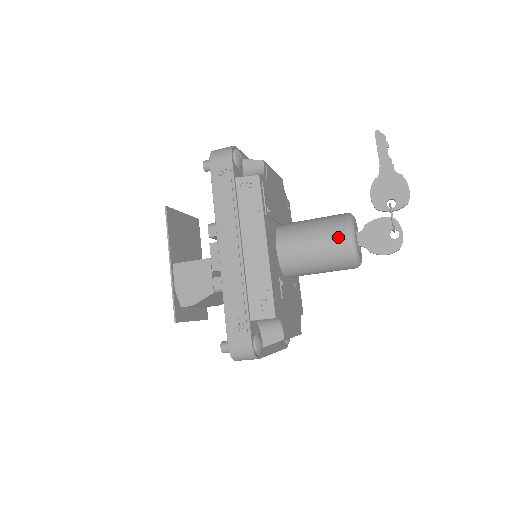
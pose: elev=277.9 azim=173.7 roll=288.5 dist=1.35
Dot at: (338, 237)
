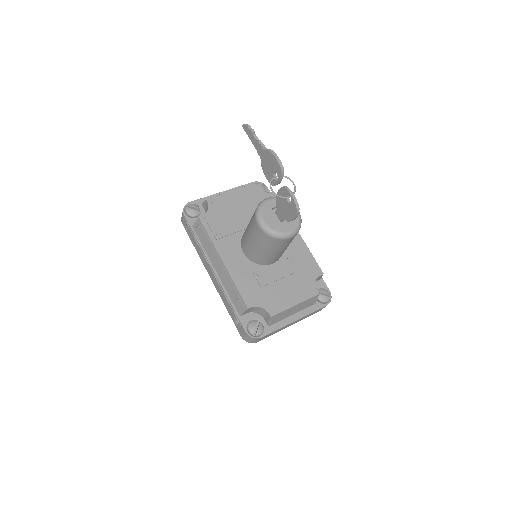
Dot at: (255, 229)
